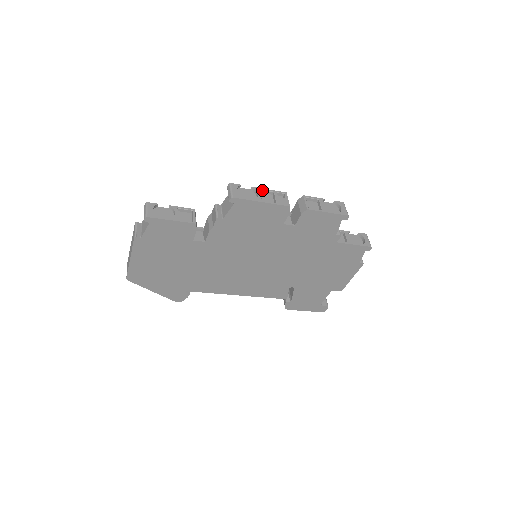
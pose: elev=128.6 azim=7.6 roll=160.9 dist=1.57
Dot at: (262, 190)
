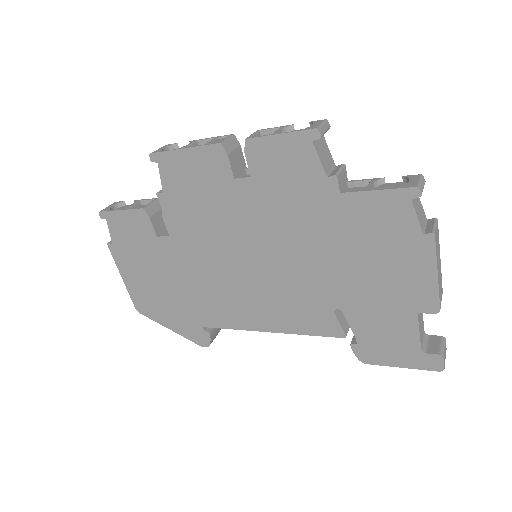
Dot at: (200, 141)
